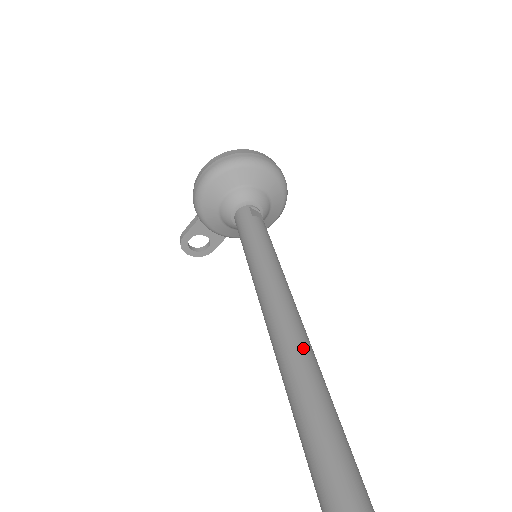
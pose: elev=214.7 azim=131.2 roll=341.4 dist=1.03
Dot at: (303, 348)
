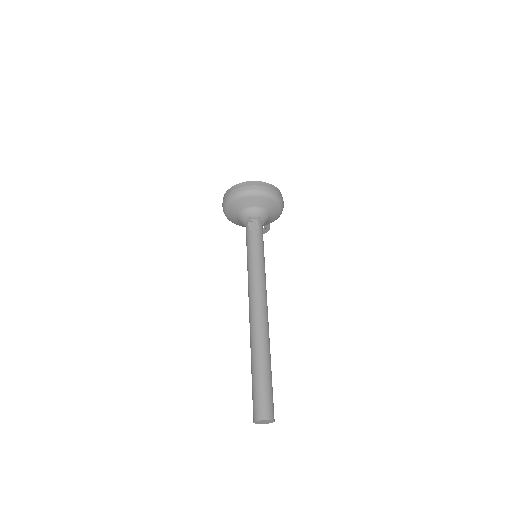
Dot at: (254, 326)
